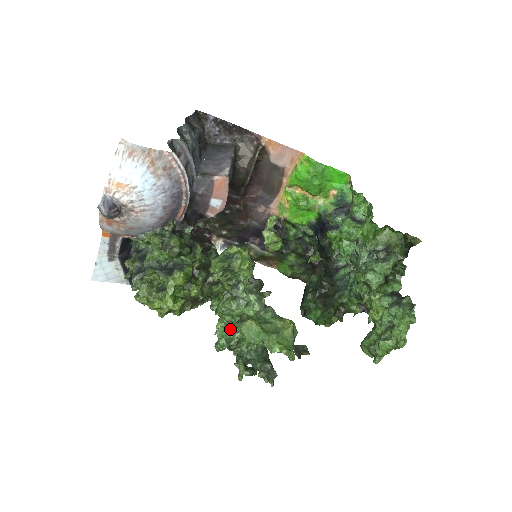
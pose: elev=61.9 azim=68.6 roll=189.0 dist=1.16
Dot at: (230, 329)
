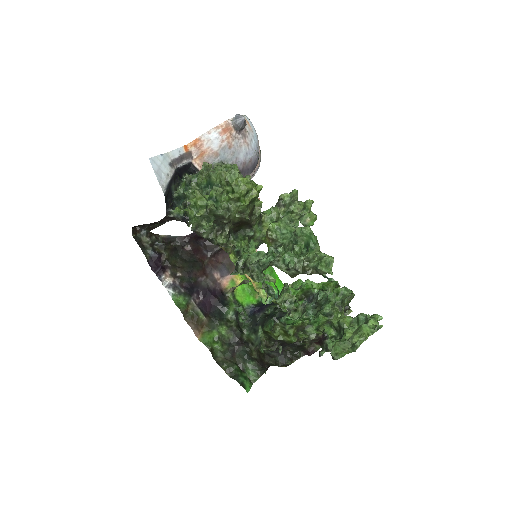
Dot at: occluded
